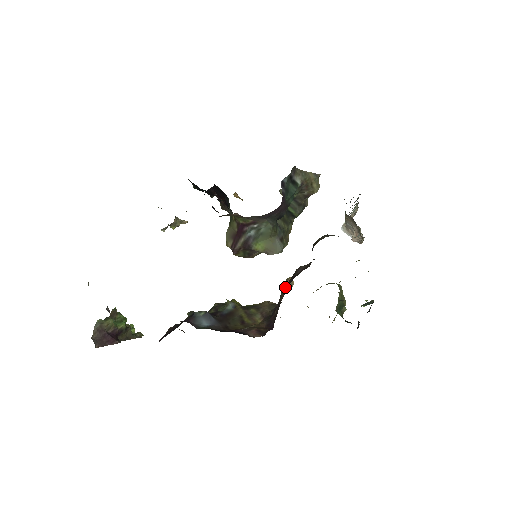
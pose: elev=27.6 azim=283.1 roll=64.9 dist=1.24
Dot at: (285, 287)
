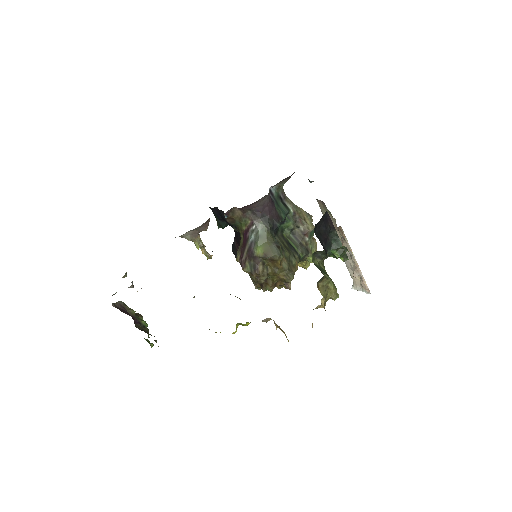
Dot at: occluded
